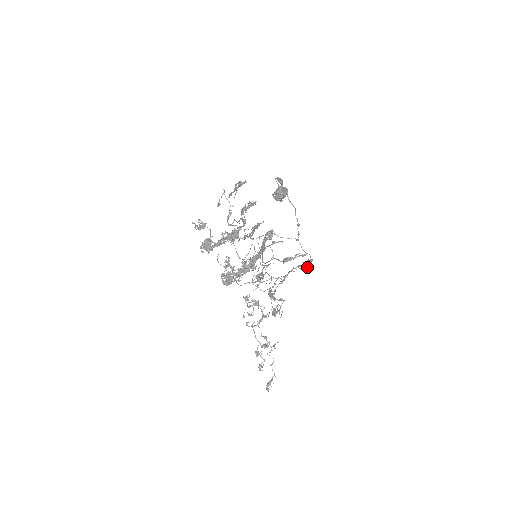
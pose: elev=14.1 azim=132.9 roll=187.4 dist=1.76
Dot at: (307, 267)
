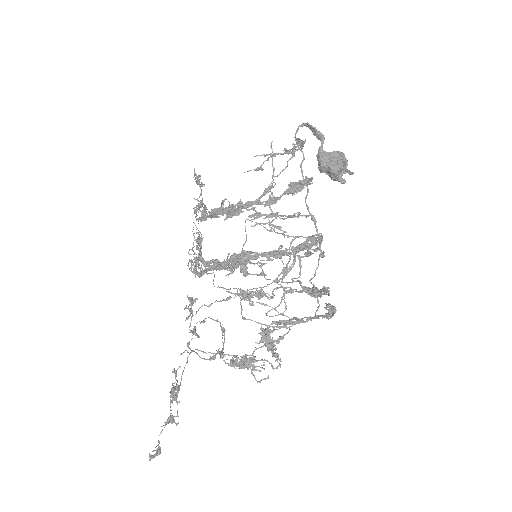
Dot at: (317, 315)
